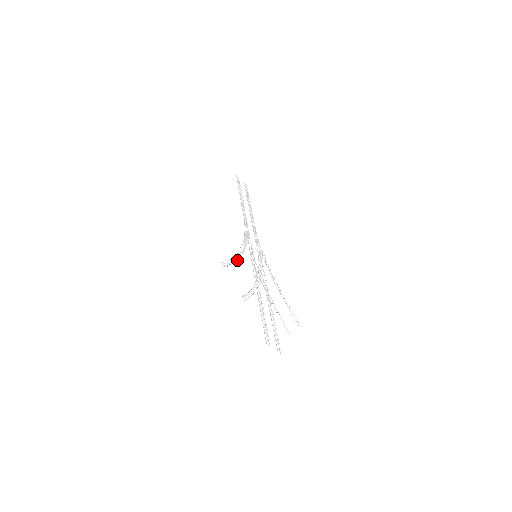
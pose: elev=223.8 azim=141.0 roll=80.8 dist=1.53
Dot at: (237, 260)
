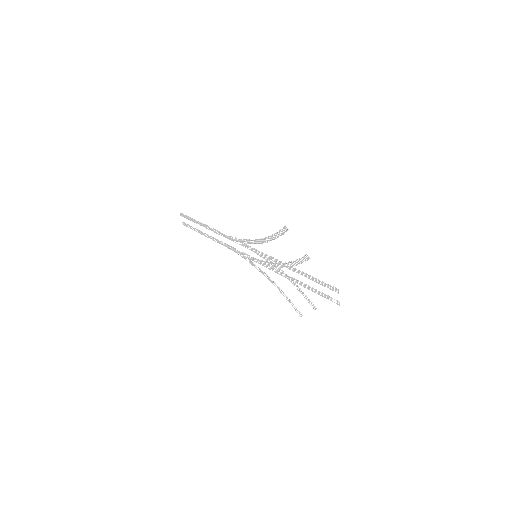
Dot at: occluded
